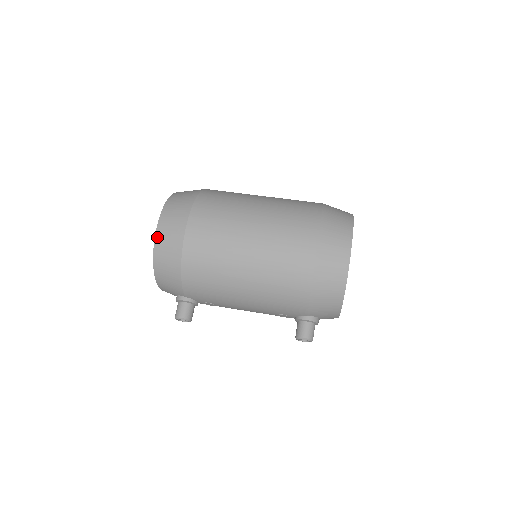
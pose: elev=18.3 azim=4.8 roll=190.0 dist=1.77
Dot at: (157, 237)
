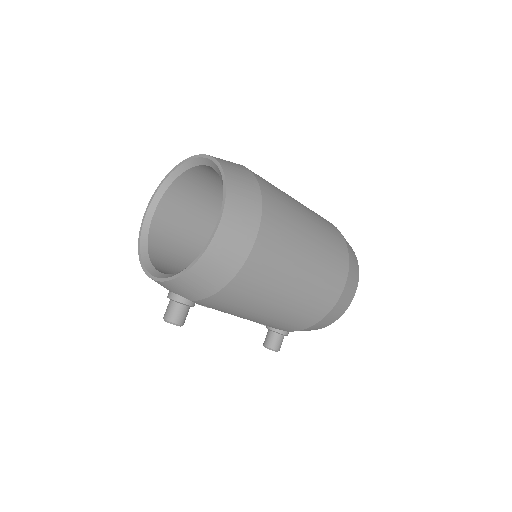
Dot at: (214, 243)
